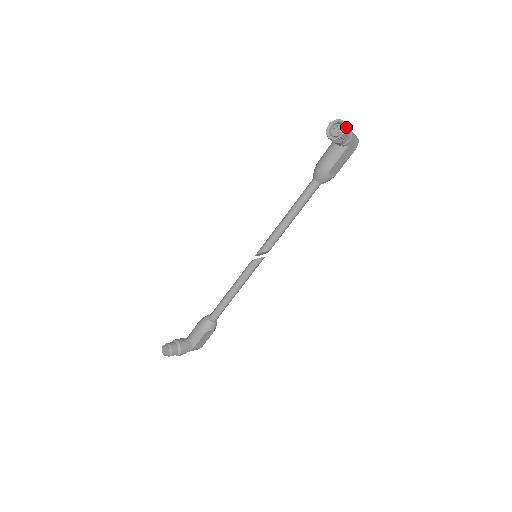
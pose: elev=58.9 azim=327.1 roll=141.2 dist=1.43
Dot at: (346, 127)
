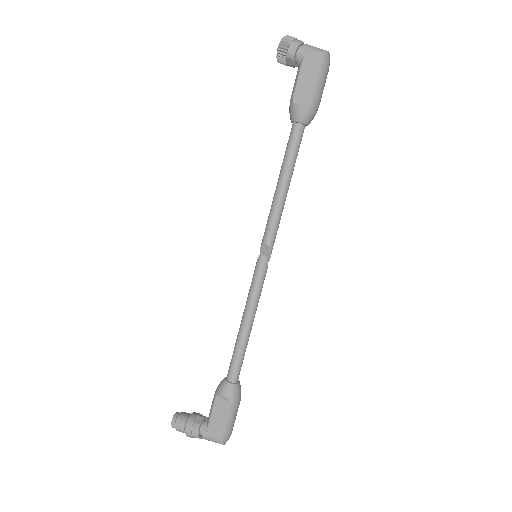
Dot at: (285, 37)
